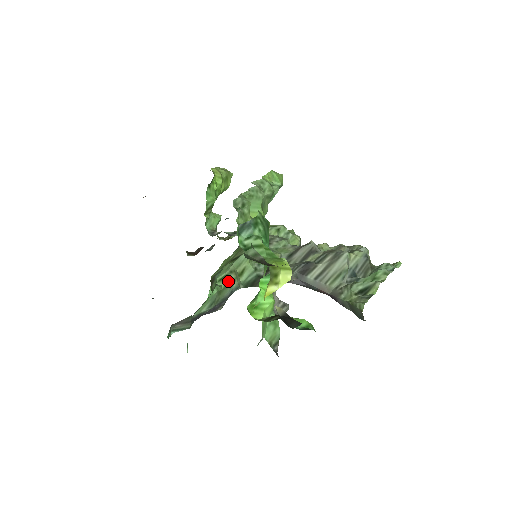
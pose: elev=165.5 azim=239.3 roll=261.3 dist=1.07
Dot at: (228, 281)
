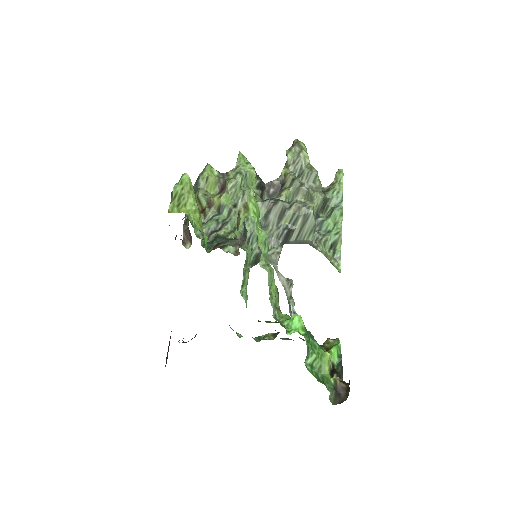
Dot at: (247, 281)
